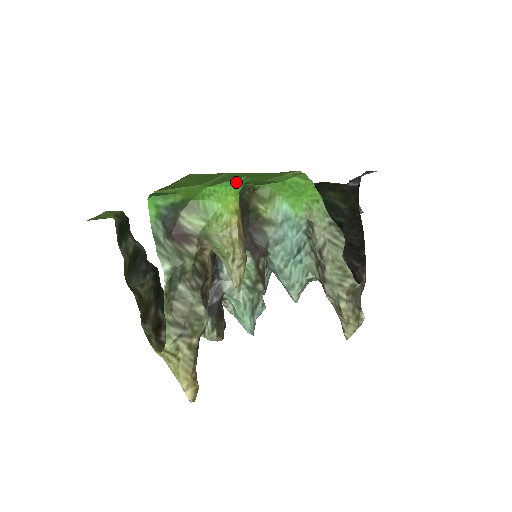
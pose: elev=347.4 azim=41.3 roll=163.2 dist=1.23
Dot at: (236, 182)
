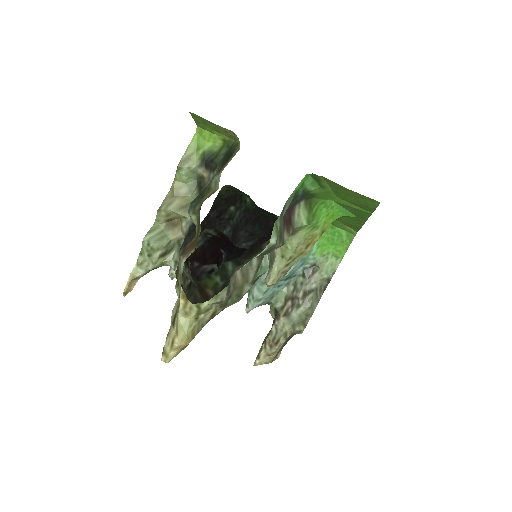
Dot at: (348, 214)
